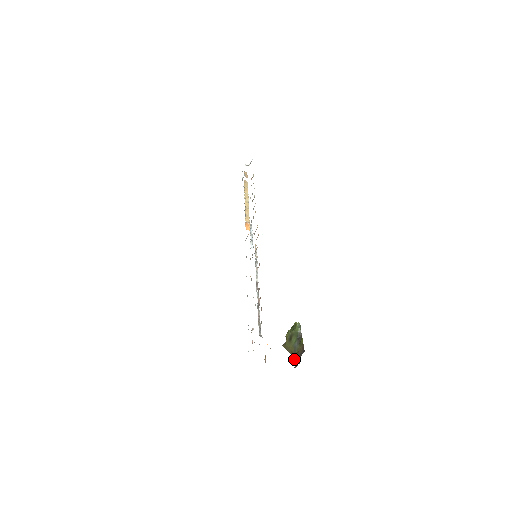
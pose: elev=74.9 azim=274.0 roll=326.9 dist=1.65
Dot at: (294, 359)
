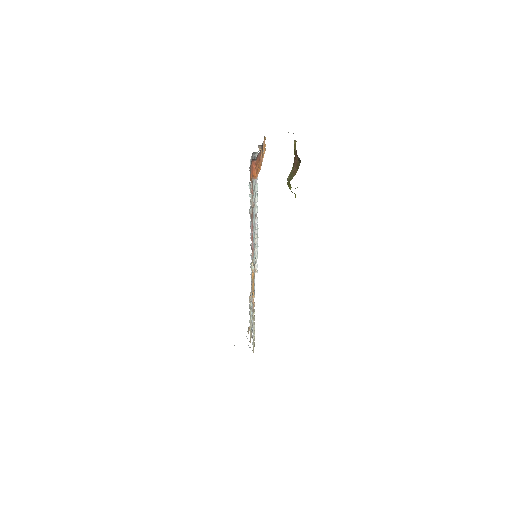
Dot at: (295, 158)
